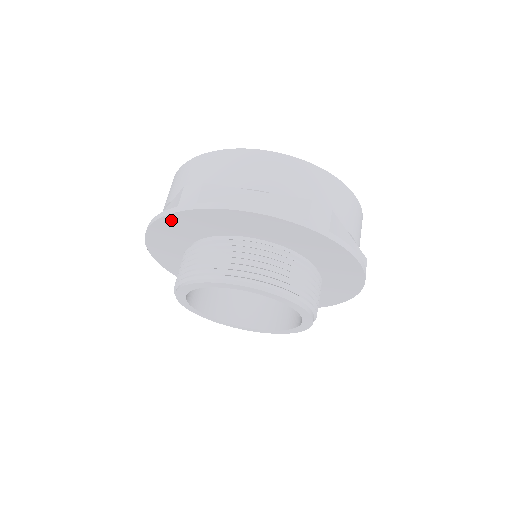
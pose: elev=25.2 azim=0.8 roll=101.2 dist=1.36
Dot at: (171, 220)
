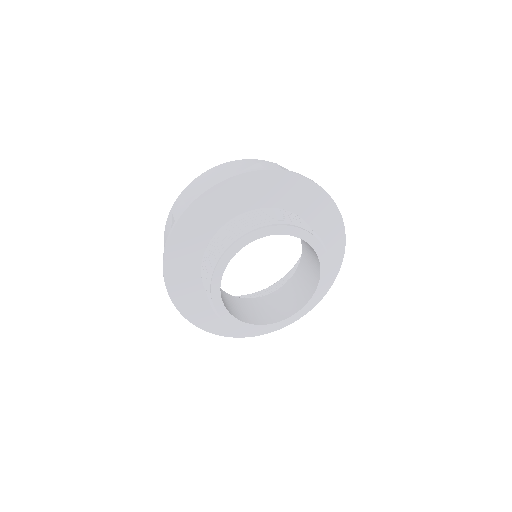
Dot at: (252, 178)
